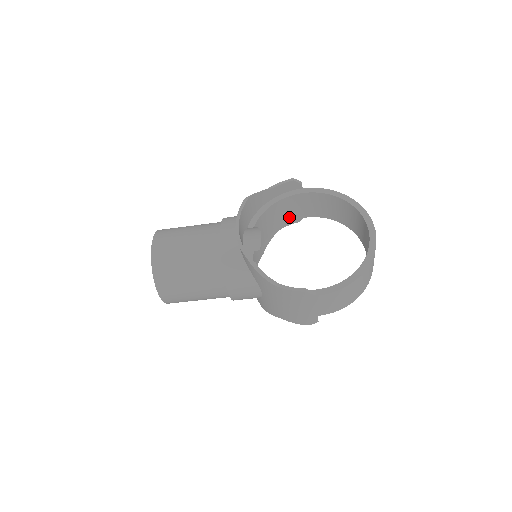
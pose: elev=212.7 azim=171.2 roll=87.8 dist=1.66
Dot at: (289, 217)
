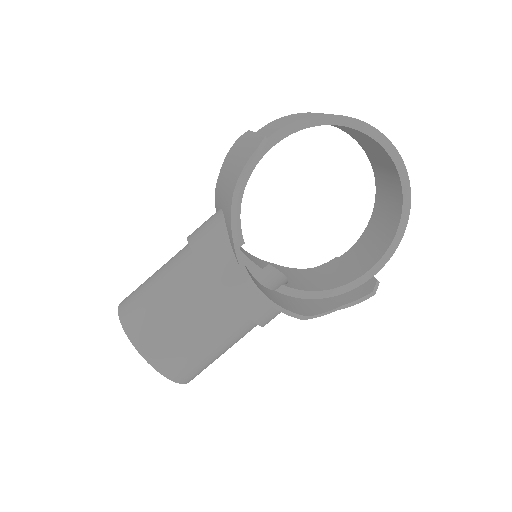
Dot at: occluded
